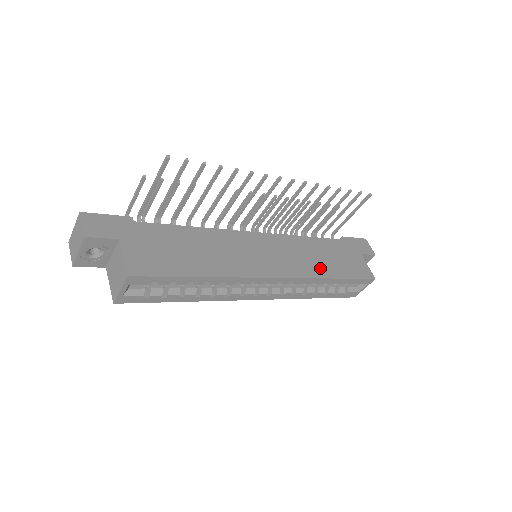
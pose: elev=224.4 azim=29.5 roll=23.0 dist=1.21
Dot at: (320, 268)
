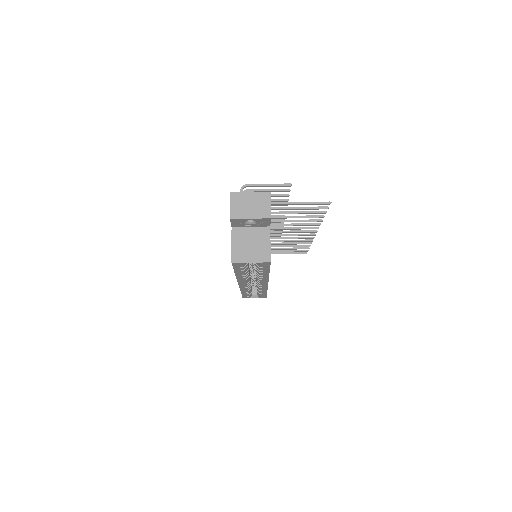
Dot at: occluded
